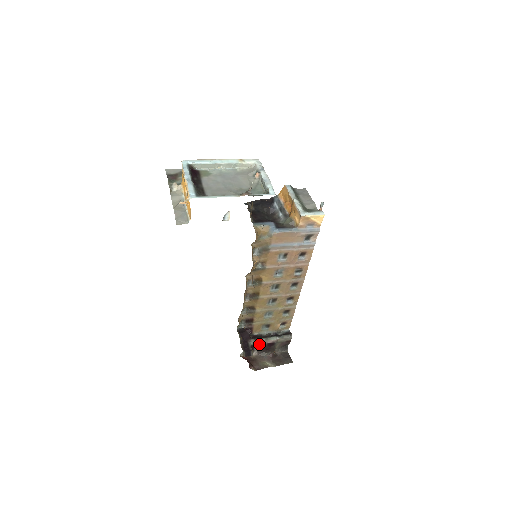
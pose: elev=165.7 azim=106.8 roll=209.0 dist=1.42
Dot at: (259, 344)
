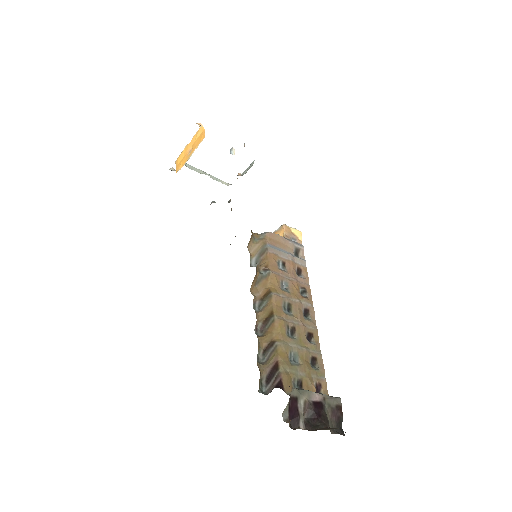
Dot at: (302, 402)
